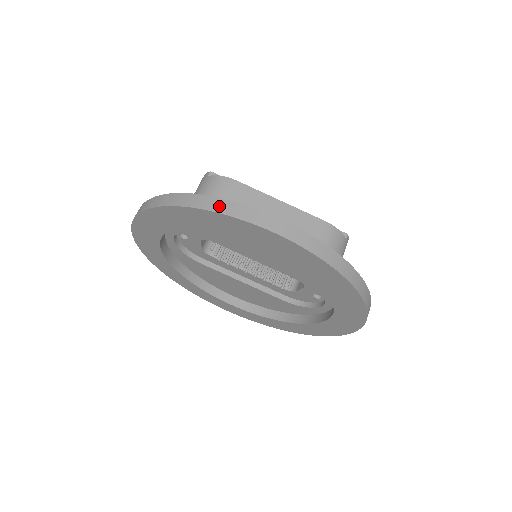
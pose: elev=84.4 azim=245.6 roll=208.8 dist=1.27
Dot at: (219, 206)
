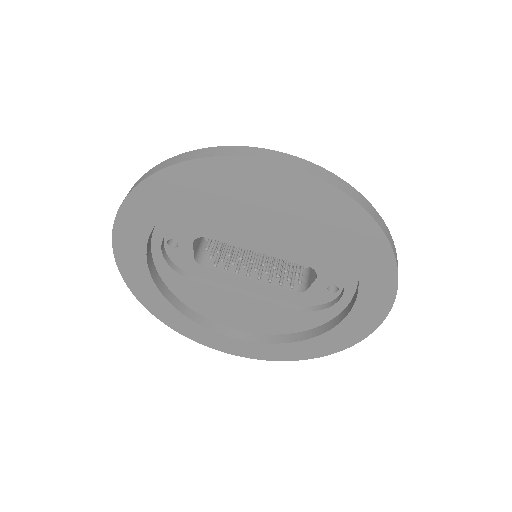
Dot at: (218, 151)
